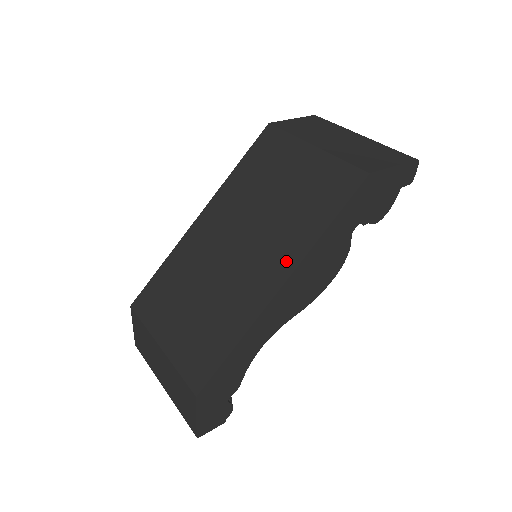
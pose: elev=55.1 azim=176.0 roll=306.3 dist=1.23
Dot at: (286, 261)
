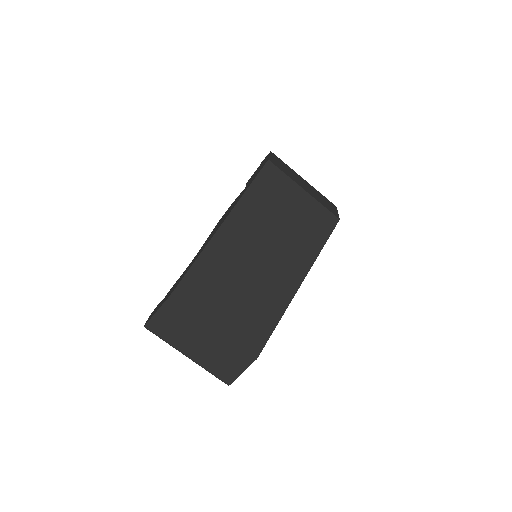
Dot at: (301, 267)
